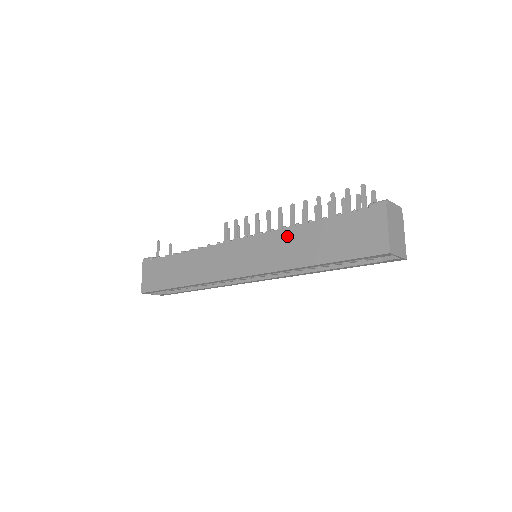
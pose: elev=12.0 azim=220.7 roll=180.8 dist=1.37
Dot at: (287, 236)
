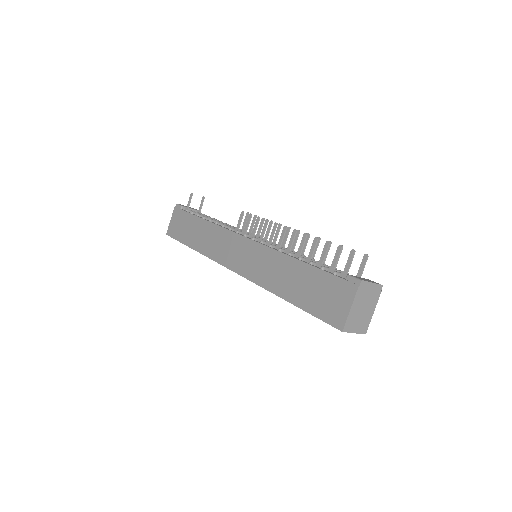
Dot at: (278, 260)
